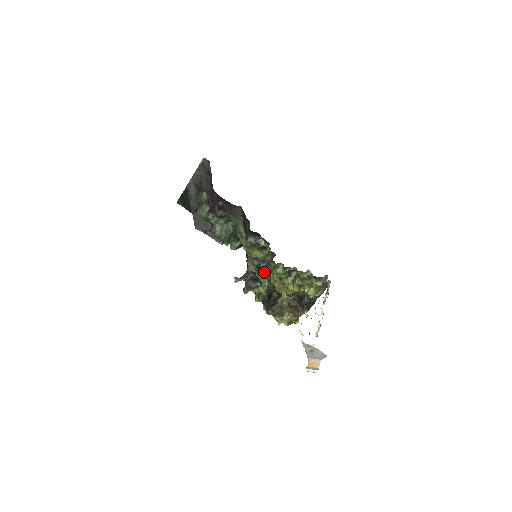
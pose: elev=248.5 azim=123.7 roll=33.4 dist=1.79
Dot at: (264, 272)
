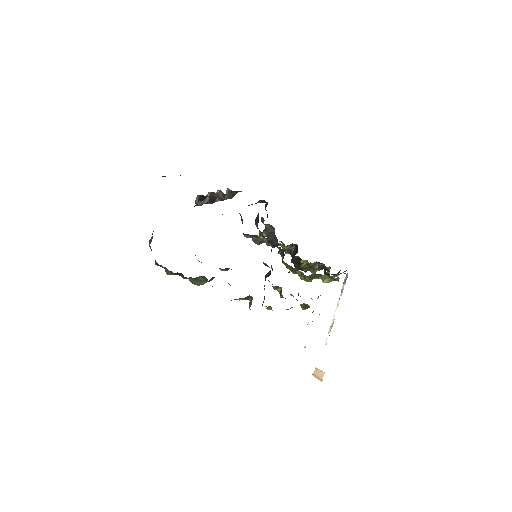
Dot at: occluded
